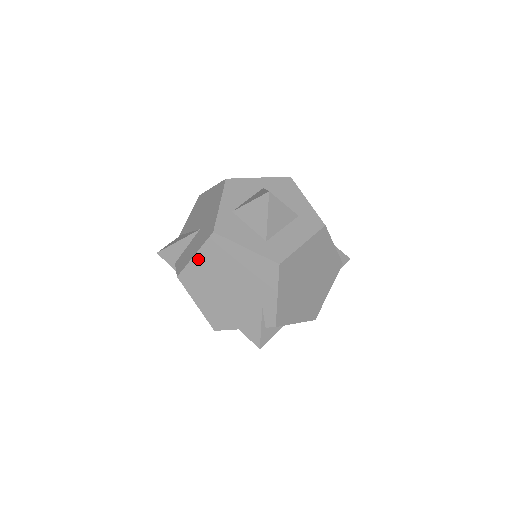
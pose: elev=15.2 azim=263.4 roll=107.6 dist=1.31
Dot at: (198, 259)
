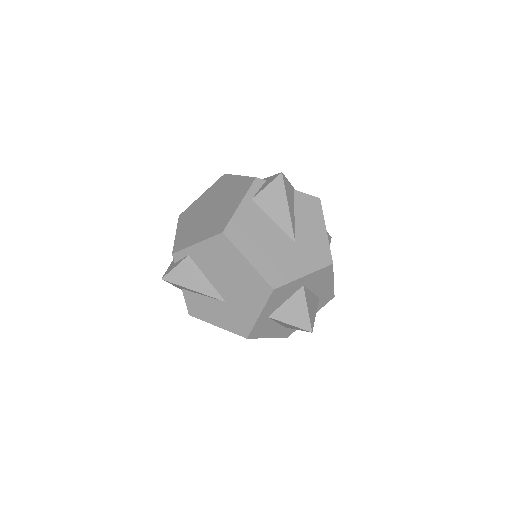
Dot at: (219, 326)
